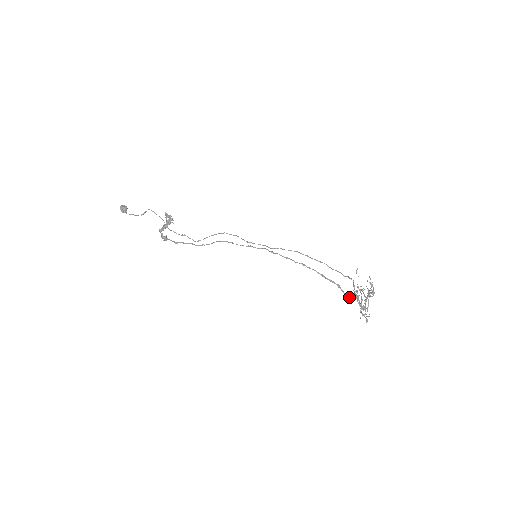
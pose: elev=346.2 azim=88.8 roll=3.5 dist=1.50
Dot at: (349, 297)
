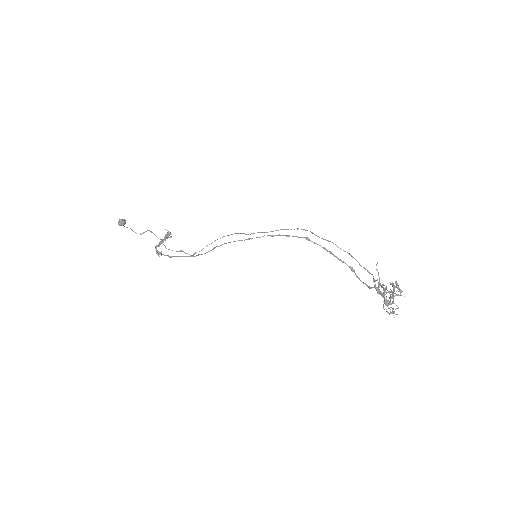
Dot at: (367, 286)
